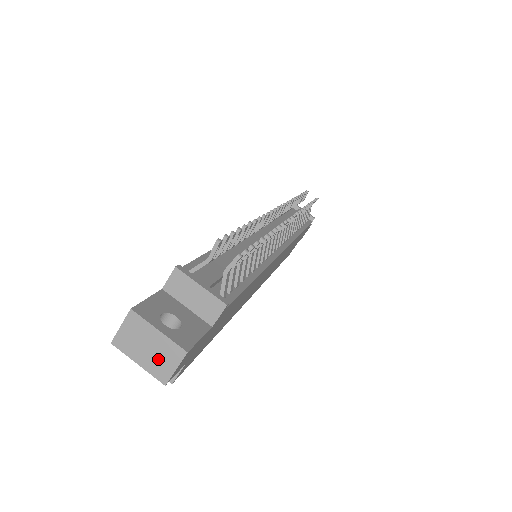
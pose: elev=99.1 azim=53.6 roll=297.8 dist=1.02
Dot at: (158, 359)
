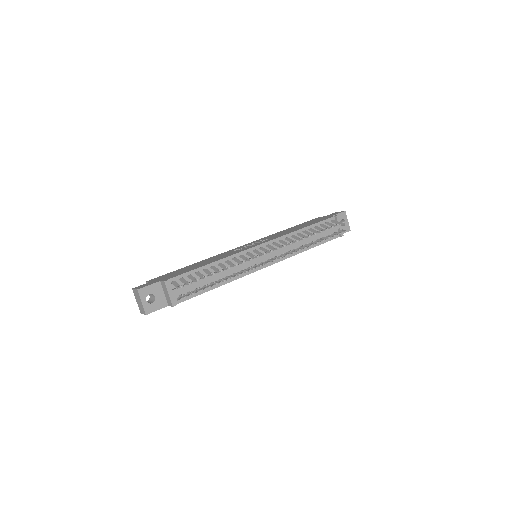
Dot at: (140, 307)
